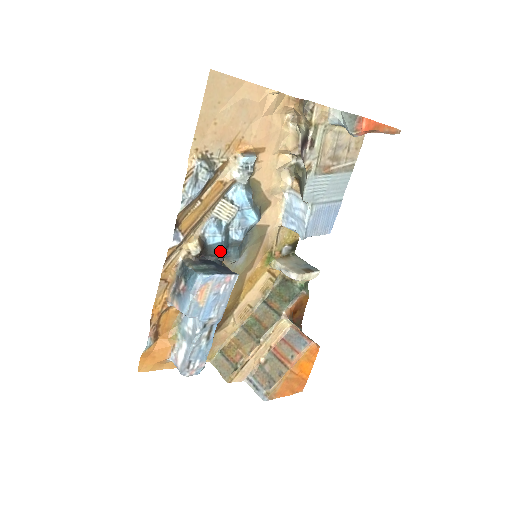
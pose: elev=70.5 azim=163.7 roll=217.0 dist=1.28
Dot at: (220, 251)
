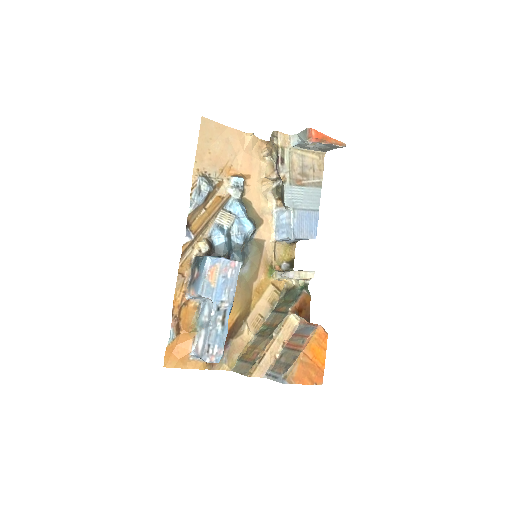
Dot at: (225, 251)
